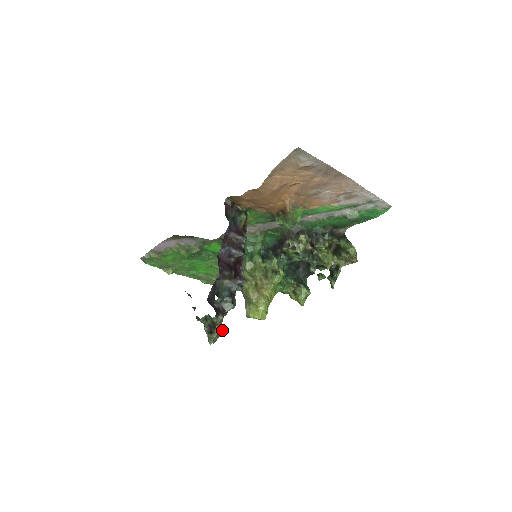
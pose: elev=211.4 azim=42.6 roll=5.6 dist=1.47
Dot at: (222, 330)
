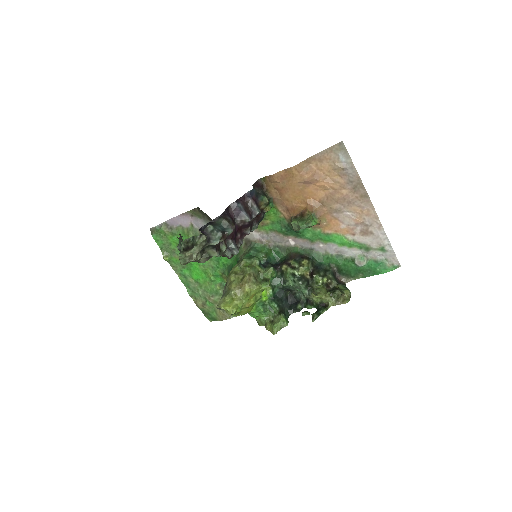
Dot at: occluded
